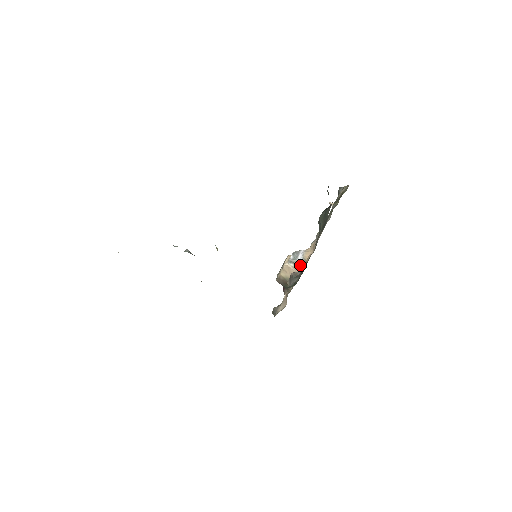
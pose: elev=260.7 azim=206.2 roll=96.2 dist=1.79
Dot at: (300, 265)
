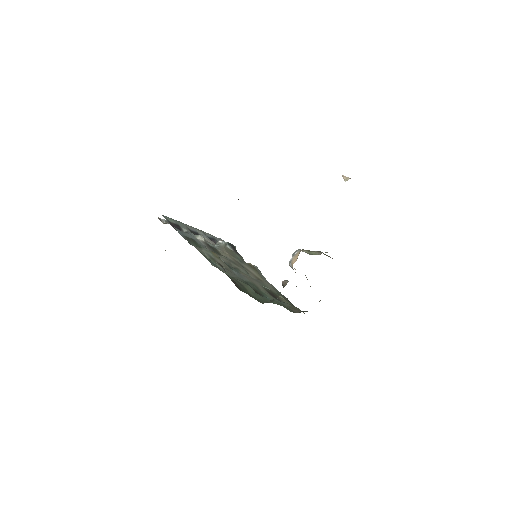
Dot at: occluded
